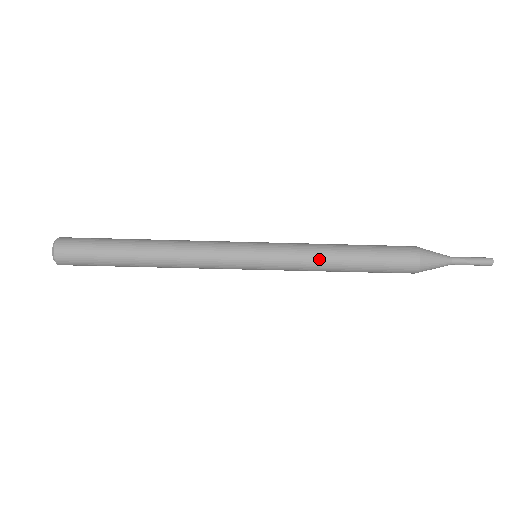
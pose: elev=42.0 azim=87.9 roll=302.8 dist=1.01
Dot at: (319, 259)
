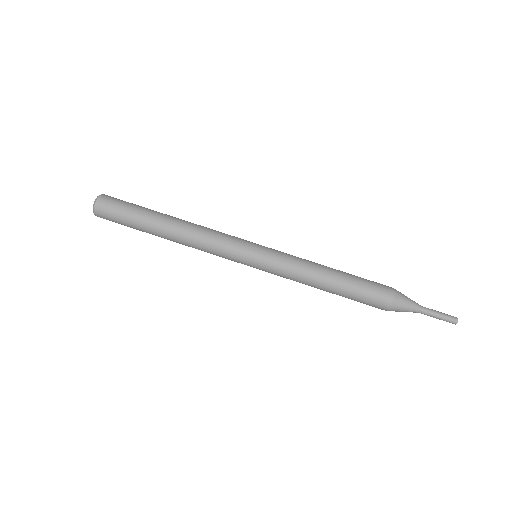
Dot at: (310, 262)
